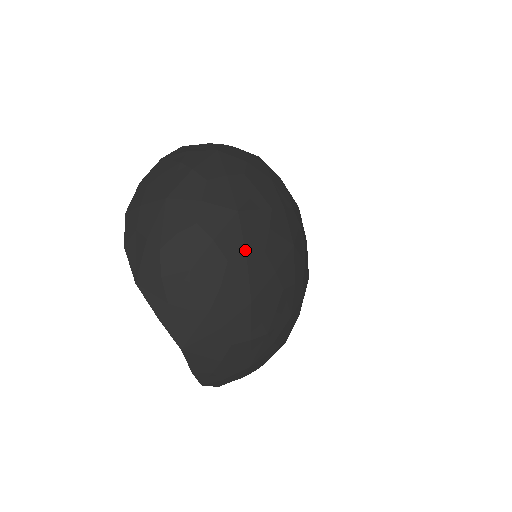
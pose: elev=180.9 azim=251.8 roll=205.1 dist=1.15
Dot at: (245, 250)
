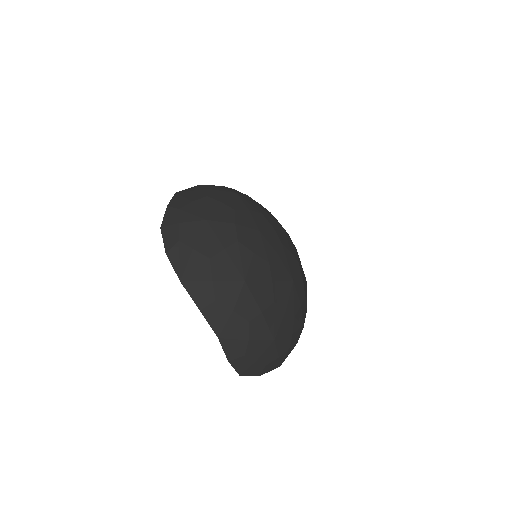
Dot at: occluded
